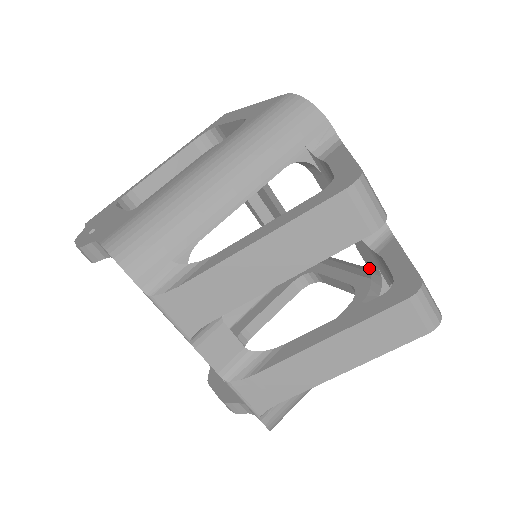
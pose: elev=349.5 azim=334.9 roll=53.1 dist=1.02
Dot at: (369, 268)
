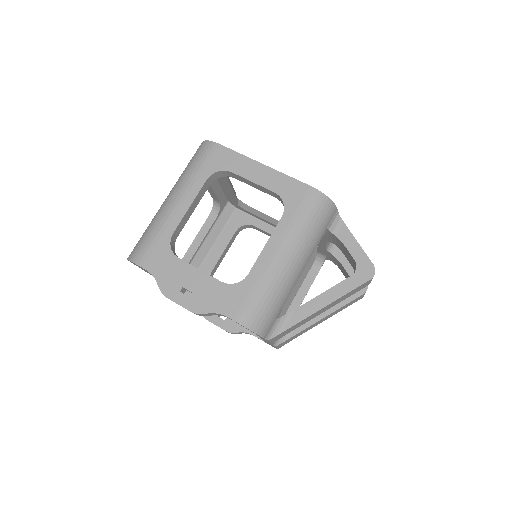
Dot at: (318, 252)
